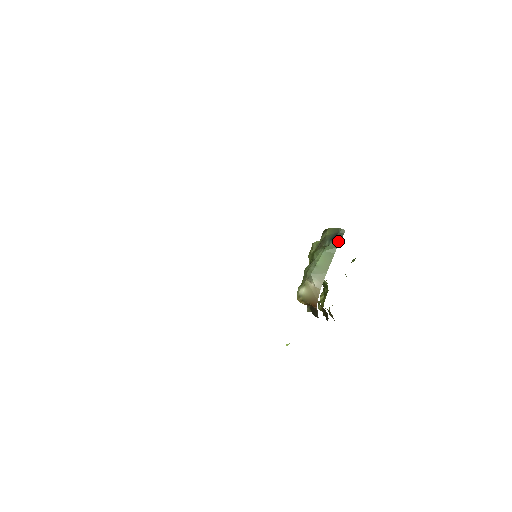
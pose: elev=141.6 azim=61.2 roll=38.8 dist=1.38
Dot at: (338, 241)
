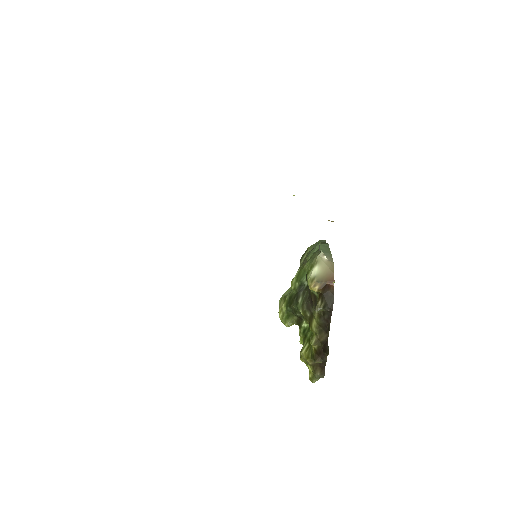
Dot at: (325, 243)
